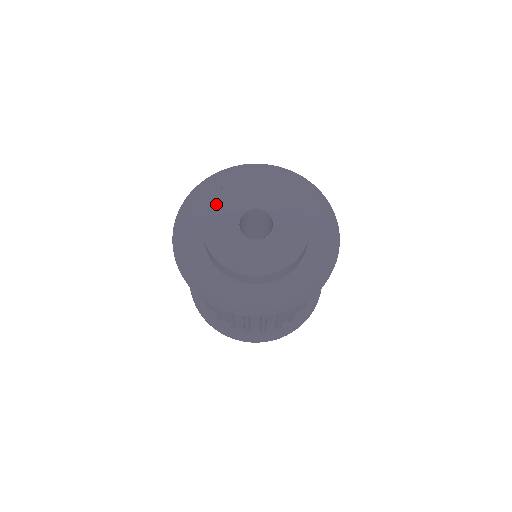
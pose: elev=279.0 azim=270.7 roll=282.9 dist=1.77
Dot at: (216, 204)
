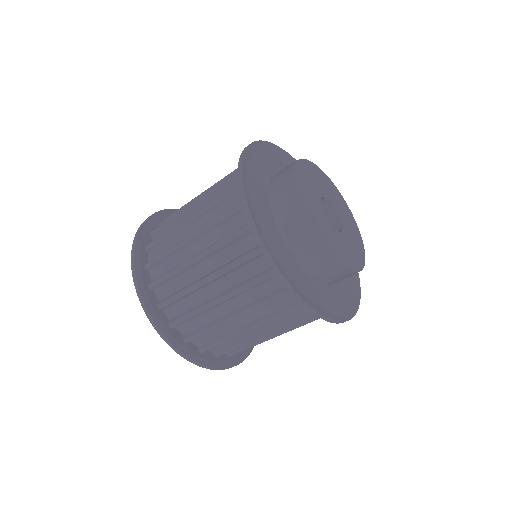
Dot at: (314, 169)
